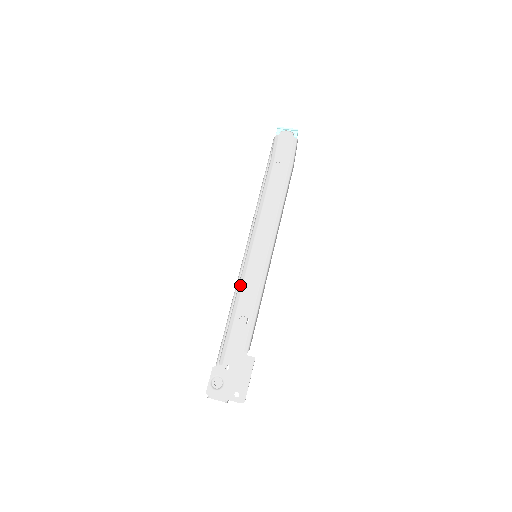
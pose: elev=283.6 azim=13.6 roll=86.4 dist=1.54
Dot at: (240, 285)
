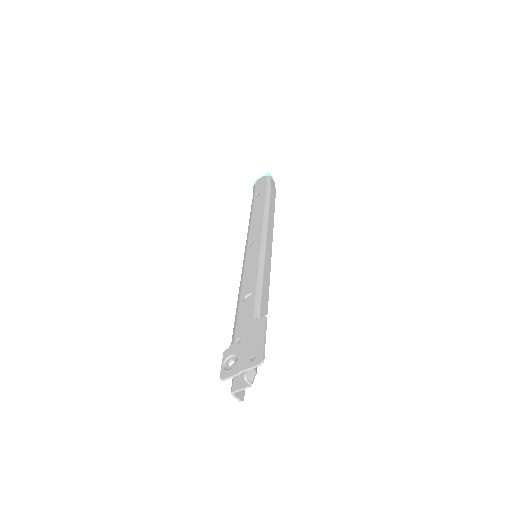
Dot at: (241, 277)
